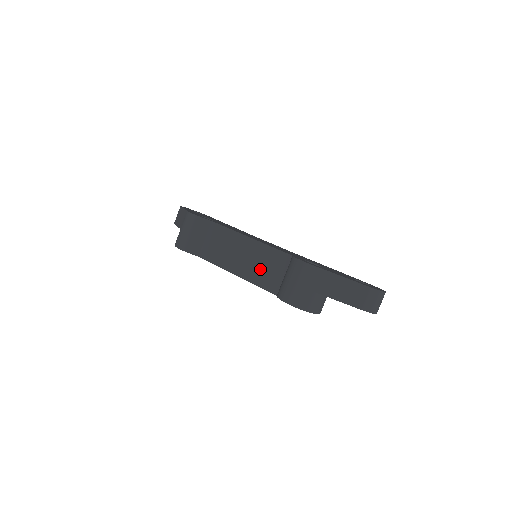
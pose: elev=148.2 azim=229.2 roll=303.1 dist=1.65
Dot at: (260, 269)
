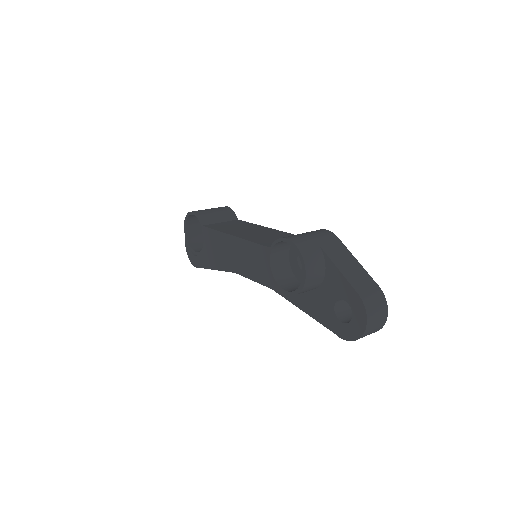
Dot at: (266, 237)
